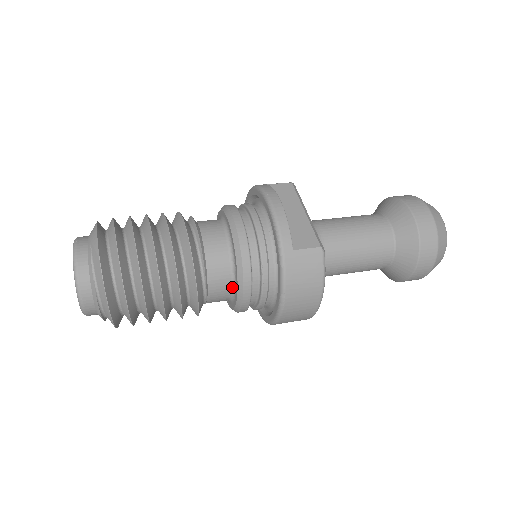
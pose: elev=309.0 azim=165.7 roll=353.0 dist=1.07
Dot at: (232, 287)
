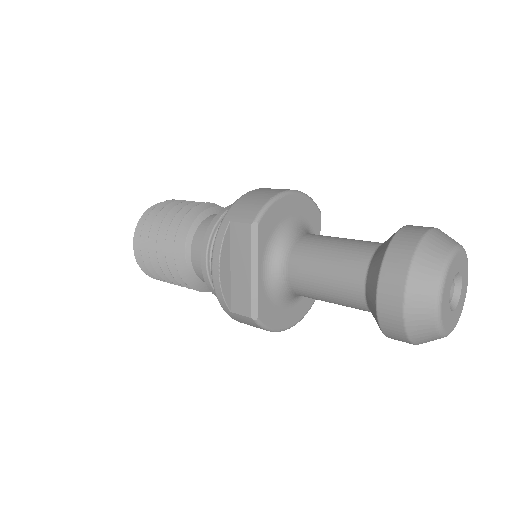
Dot at: occluded
